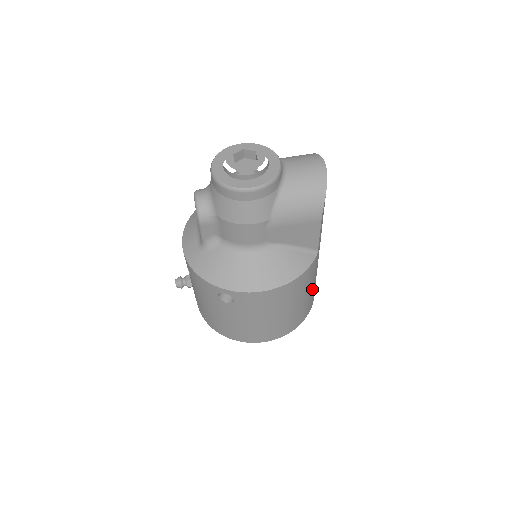
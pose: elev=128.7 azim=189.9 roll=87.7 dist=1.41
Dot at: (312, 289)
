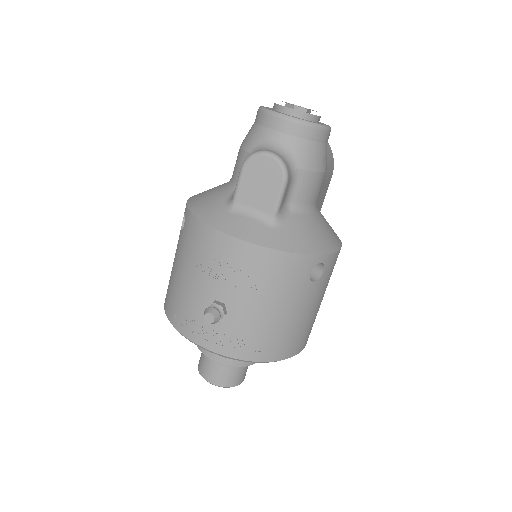
Dot at: occluded
